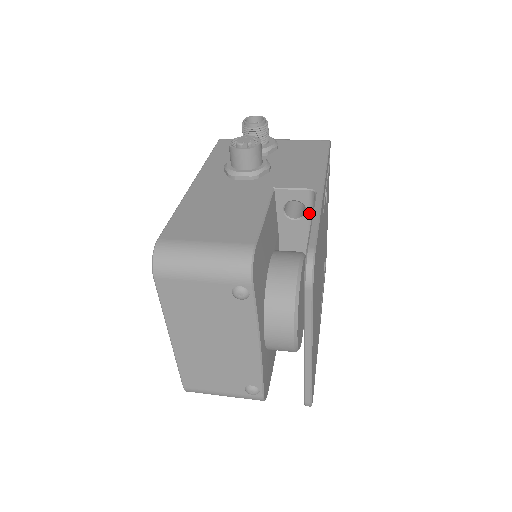
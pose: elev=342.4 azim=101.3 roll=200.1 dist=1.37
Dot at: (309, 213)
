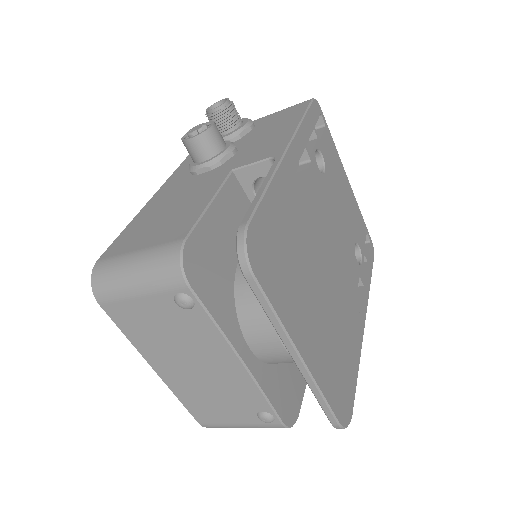
Dot at: occluded
